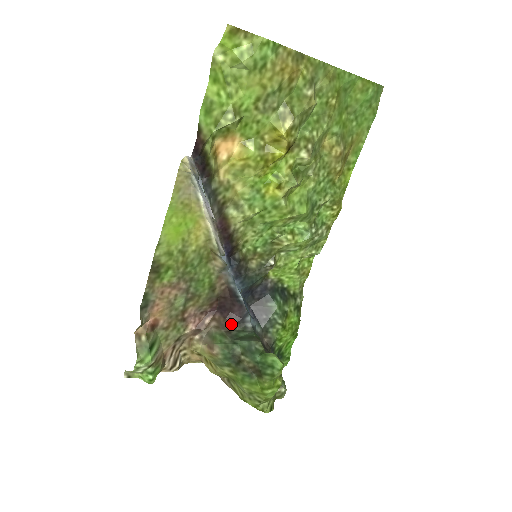
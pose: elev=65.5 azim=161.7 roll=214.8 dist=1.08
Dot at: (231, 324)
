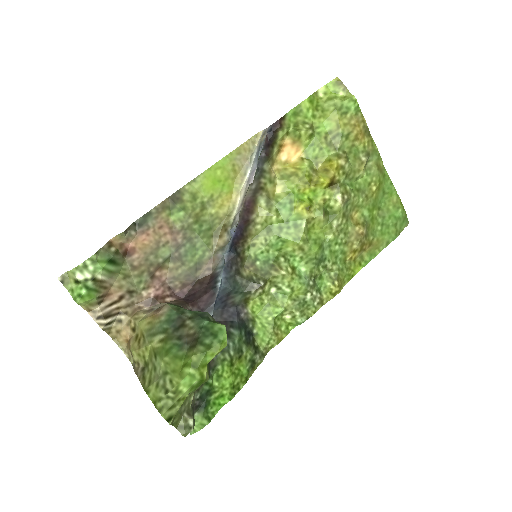
Dot at: (190, 309)
